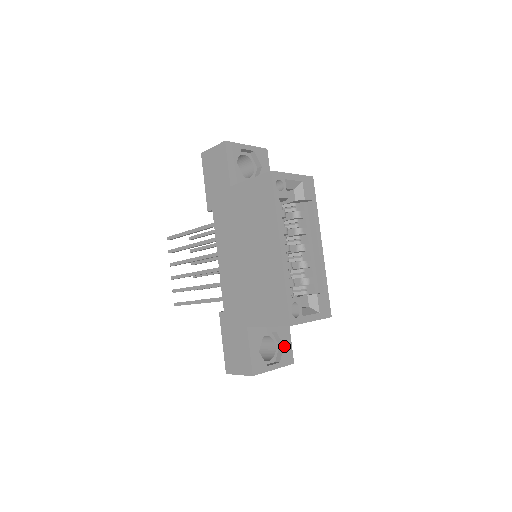
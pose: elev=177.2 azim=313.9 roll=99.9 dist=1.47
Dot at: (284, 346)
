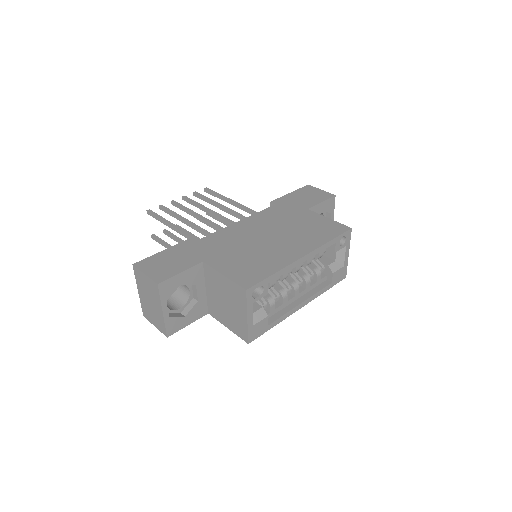
Dot at: (184, 317)
